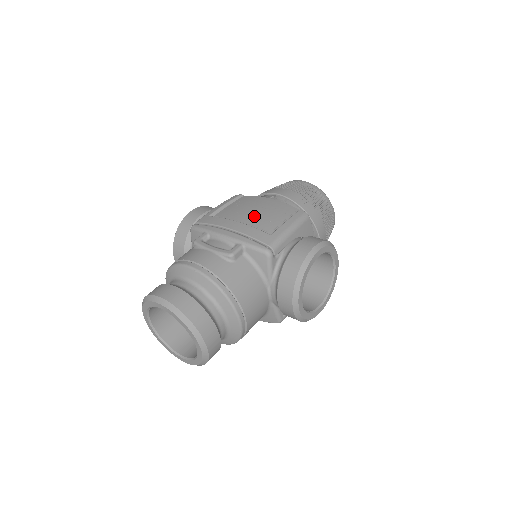
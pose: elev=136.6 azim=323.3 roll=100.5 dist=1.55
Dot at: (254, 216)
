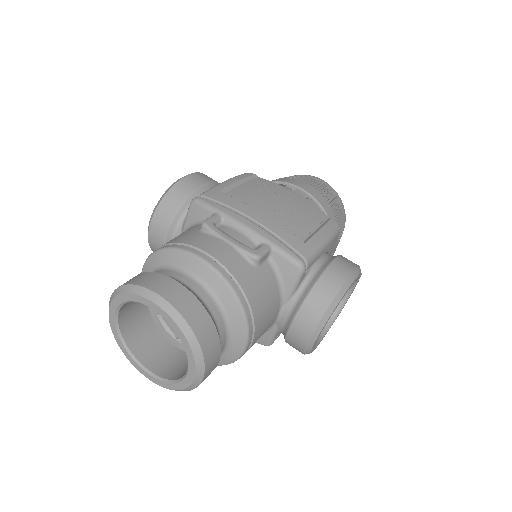
Dot at: (280, 210)
